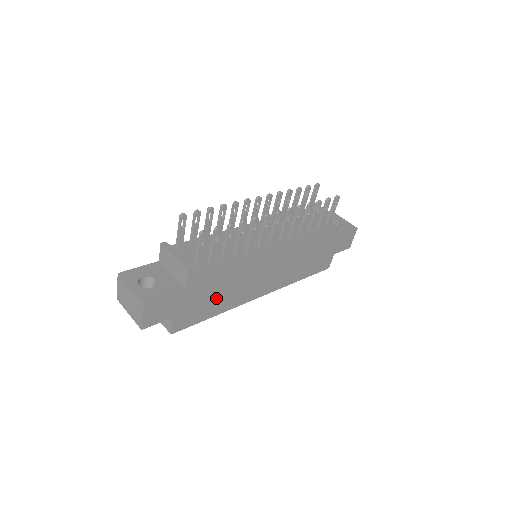
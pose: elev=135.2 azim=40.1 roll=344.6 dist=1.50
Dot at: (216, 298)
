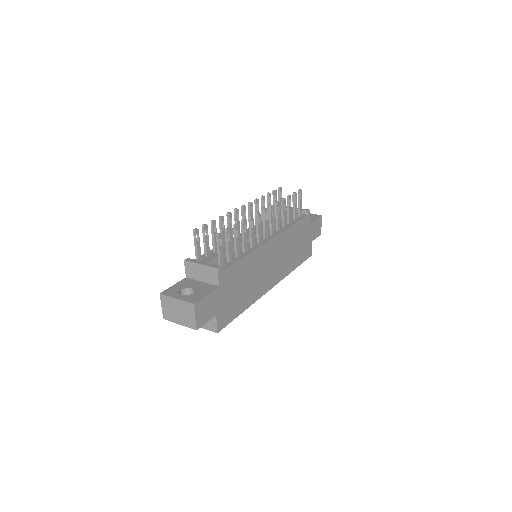
Dot at: (241, 293)
